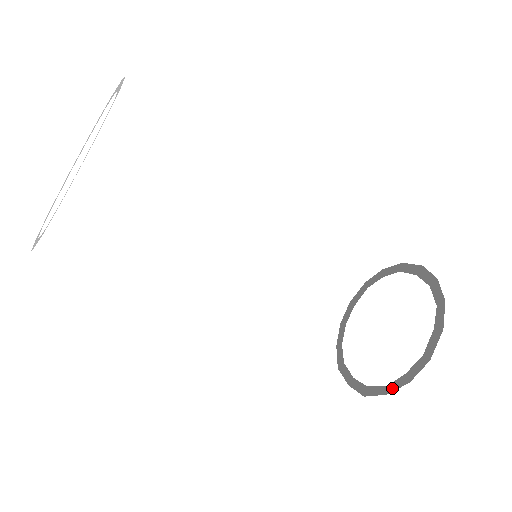
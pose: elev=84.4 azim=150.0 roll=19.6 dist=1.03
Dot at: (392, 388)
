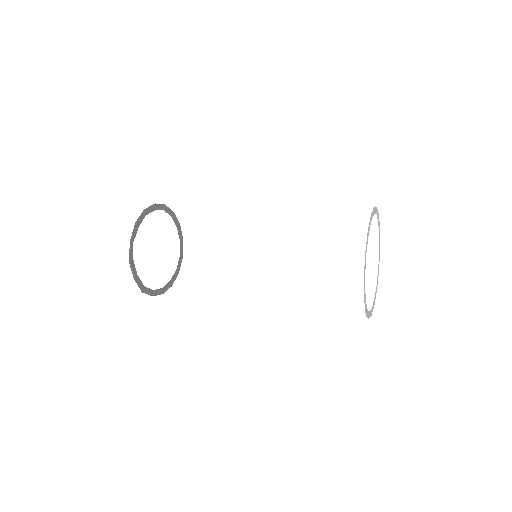
Dot at: (366, 248)
